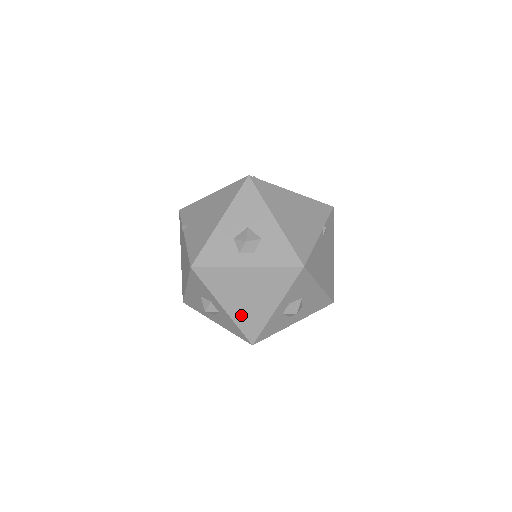
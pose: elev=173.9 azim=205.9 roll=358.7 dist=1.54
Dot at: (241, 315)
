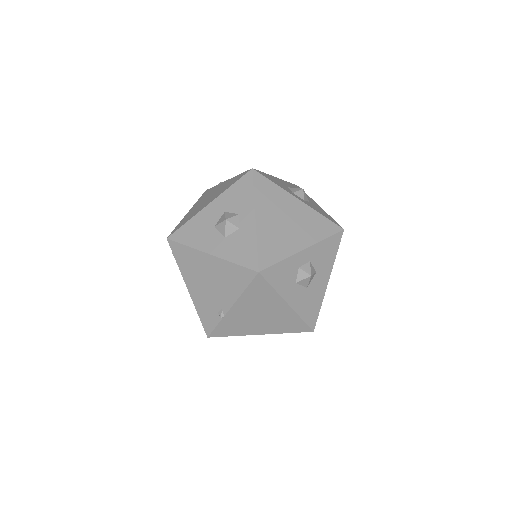
Dot at: (268, 235)
